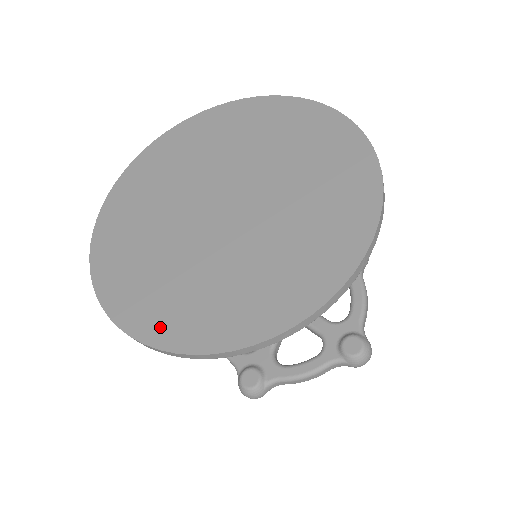
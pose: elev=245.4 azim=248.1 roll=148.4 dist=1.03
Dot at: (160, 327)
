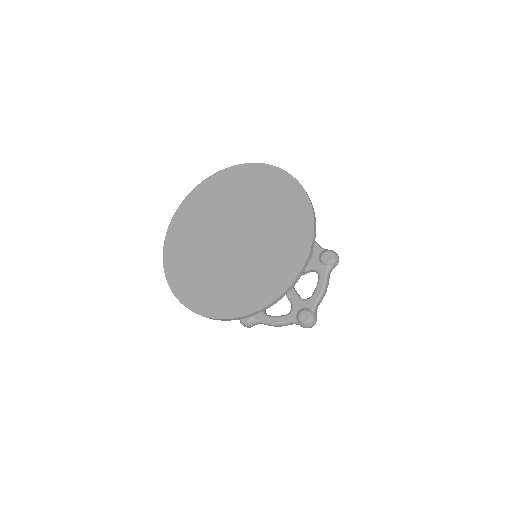
Dot at: (268, 293)
